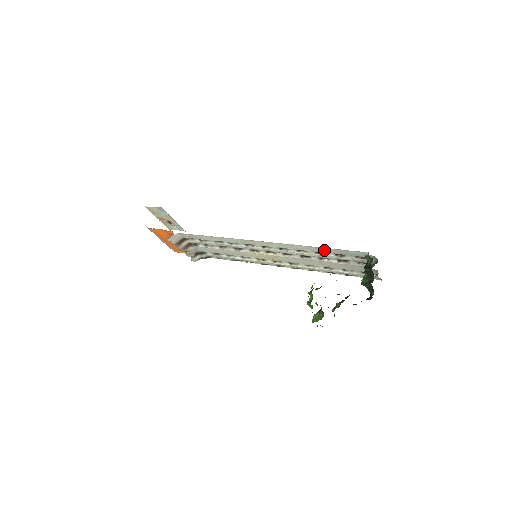
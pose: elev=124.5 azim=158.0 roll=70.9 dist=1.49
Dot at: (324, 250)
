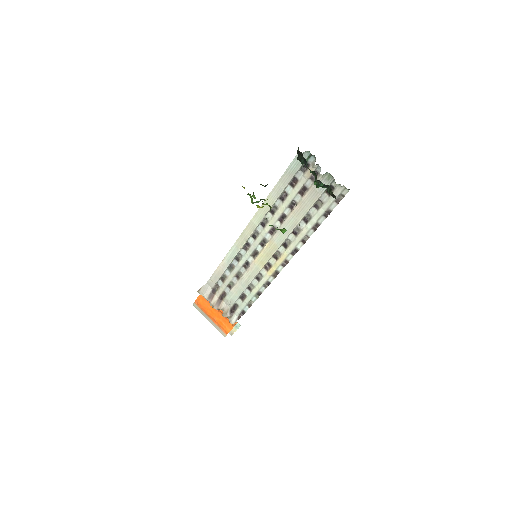
Dot at: (280, 187)
